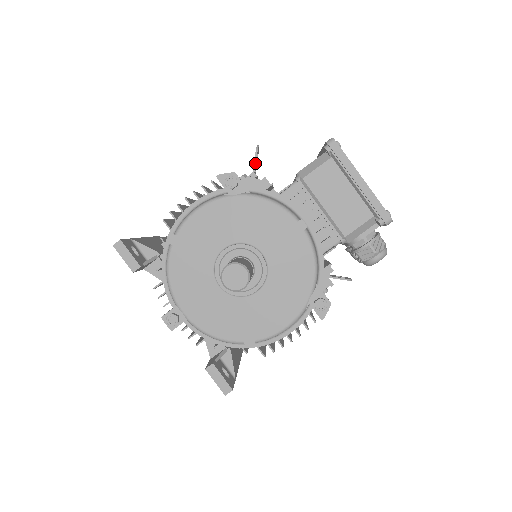
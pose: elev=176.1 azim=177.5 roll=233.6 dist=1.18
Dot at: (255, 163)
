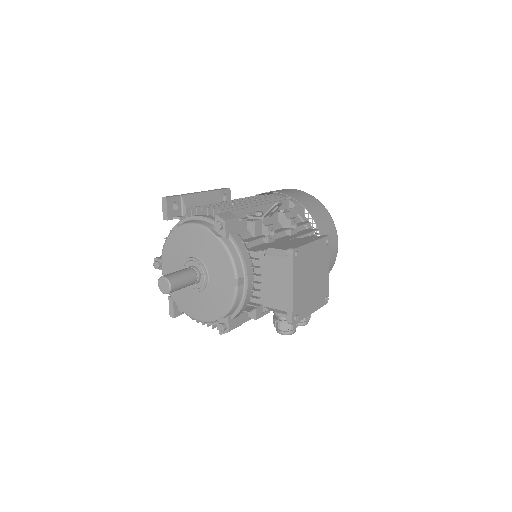
Dot at: (267, 213)
